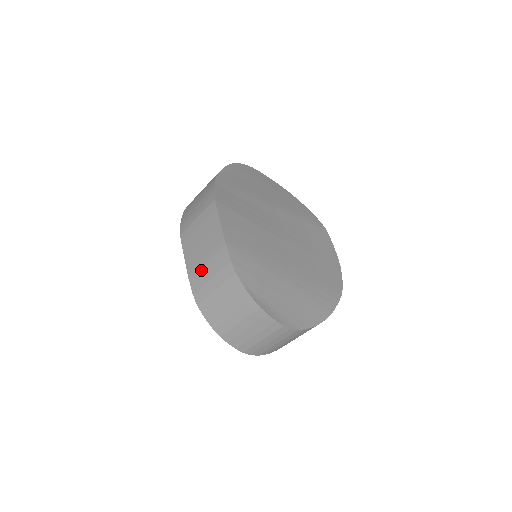
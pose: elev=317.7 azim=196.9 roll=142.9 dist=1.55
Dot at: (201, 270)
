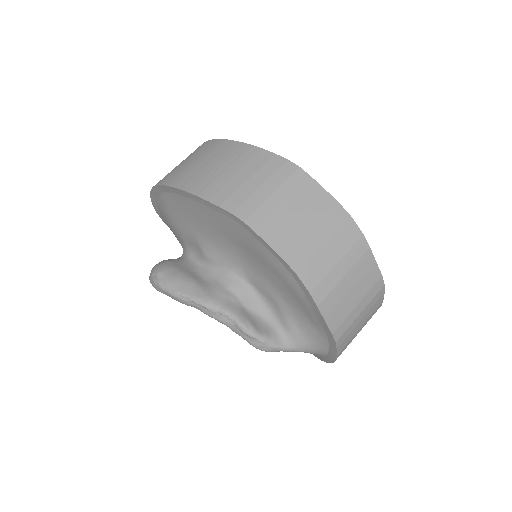
Dot at: (318, 256)
